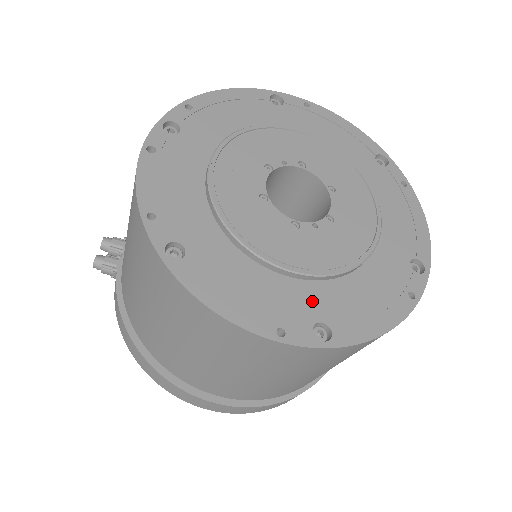
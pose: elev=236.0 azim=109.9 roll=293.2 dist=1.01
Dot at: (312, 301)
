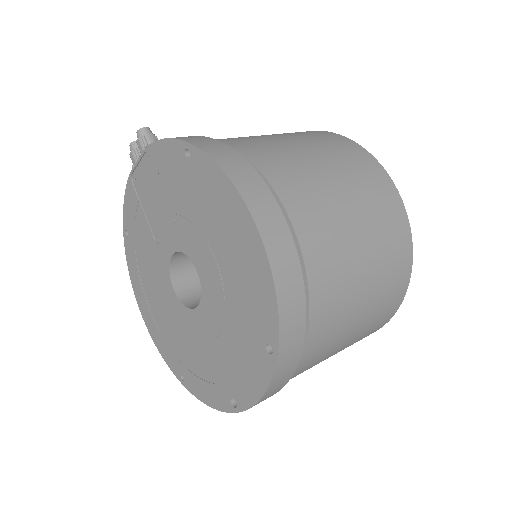
Dot at: occluded
